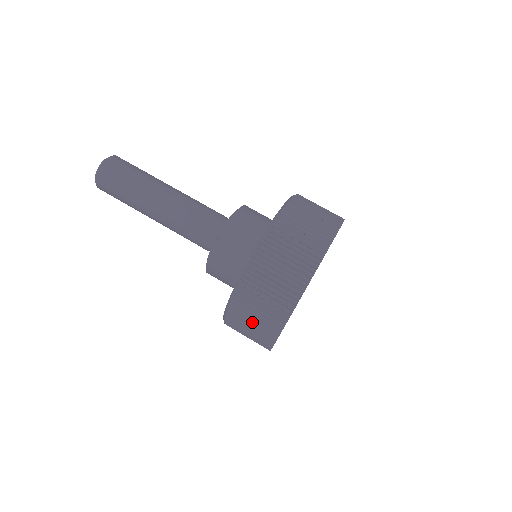
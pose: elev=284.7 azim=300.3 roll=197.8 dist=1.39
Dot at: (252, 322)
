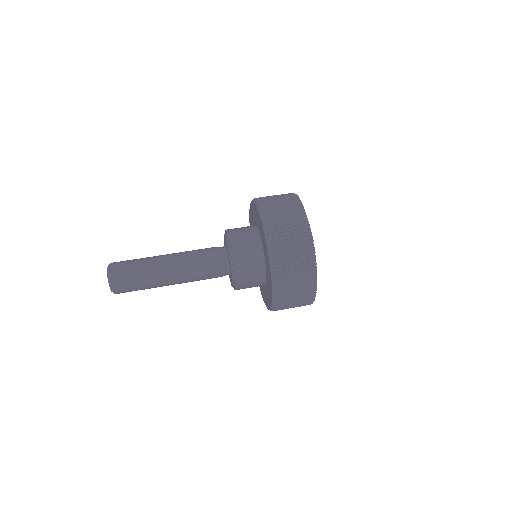
Dot at: (291, 247)
